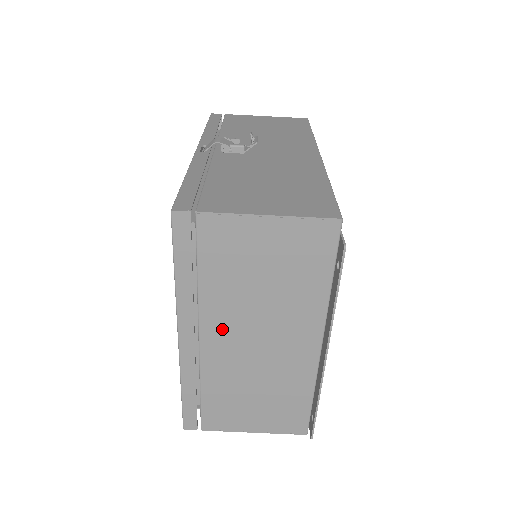
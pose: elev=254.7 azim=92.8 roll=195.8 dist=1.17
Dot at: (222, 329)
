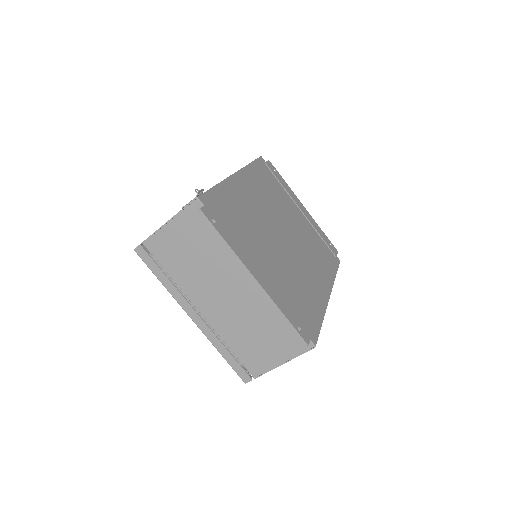
Dot at: (204, 299)
